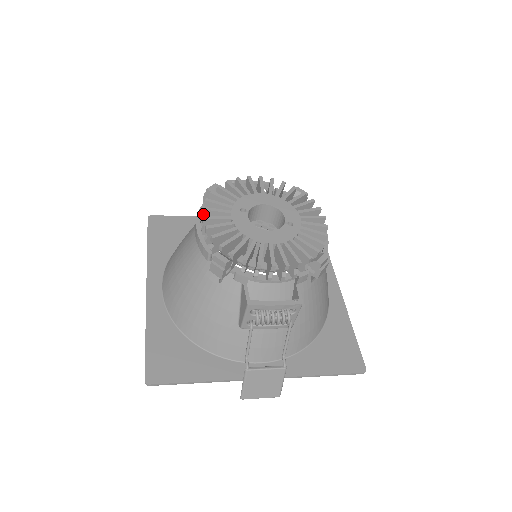
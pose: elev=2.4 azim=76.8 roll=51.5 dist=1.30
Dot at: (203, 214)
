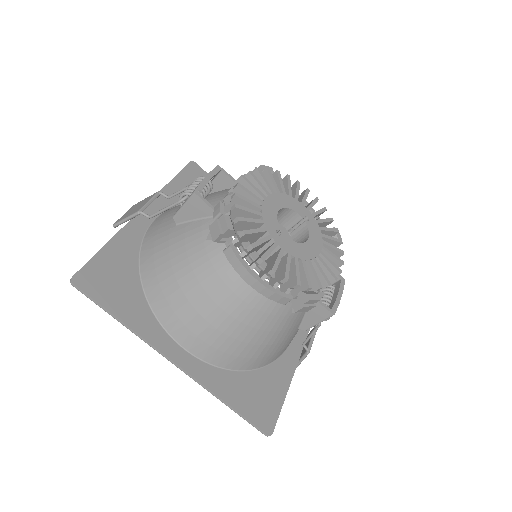
Dot at: occluded
